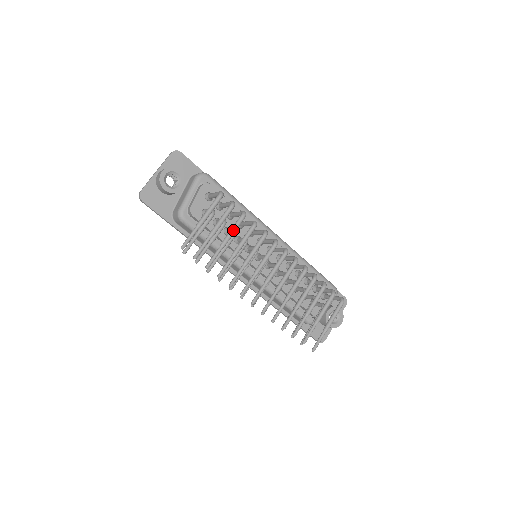
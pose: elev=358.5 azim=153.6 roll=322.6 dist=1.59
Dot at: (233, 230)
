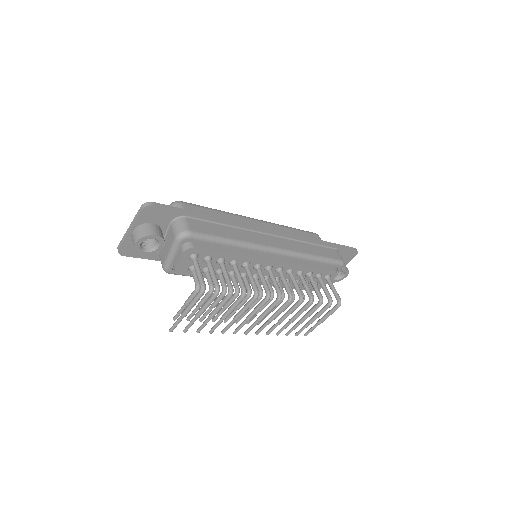
Dot at: (220, 308)
